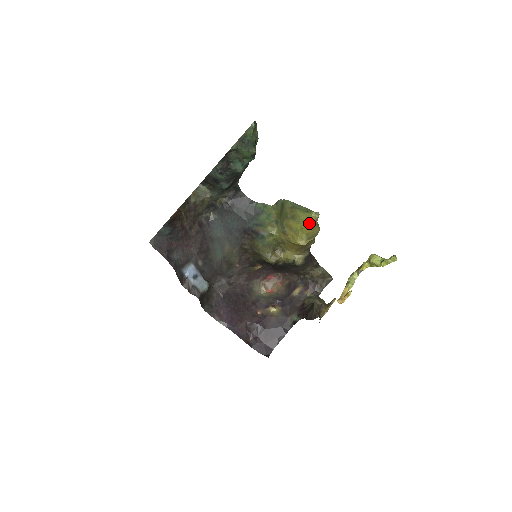
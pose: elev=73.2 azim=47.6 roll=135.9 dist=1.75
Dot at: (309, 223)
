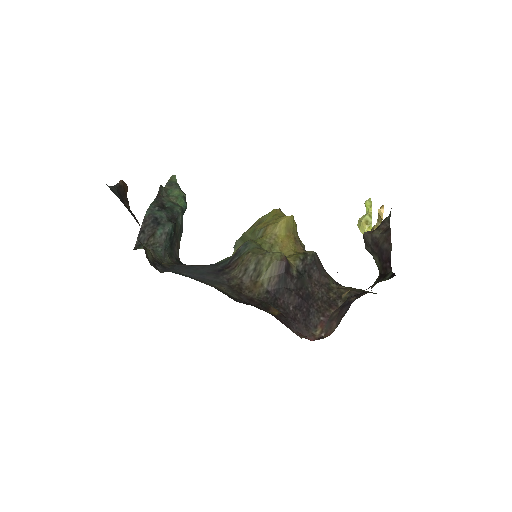
Dot at: (277, 211)
